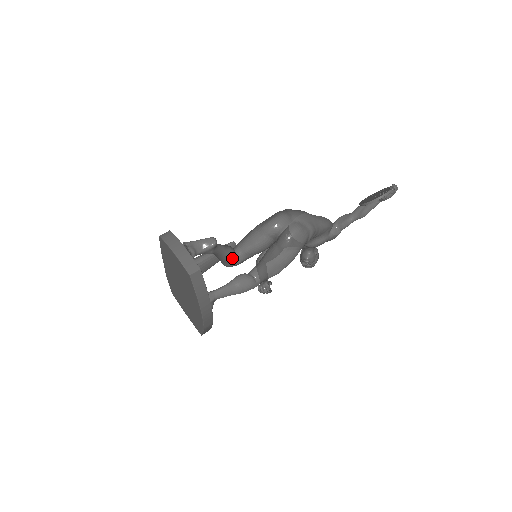
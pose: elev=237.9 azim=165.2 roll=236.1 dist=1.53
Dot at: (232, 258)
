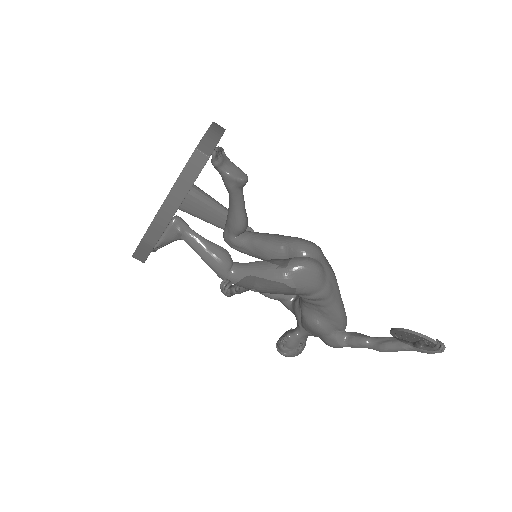
Dot at: (237, 228)
